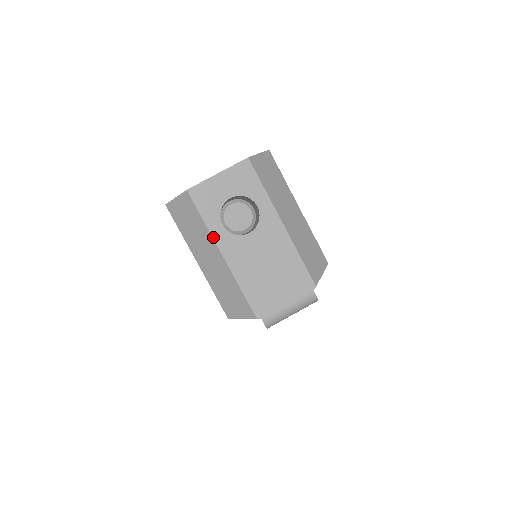
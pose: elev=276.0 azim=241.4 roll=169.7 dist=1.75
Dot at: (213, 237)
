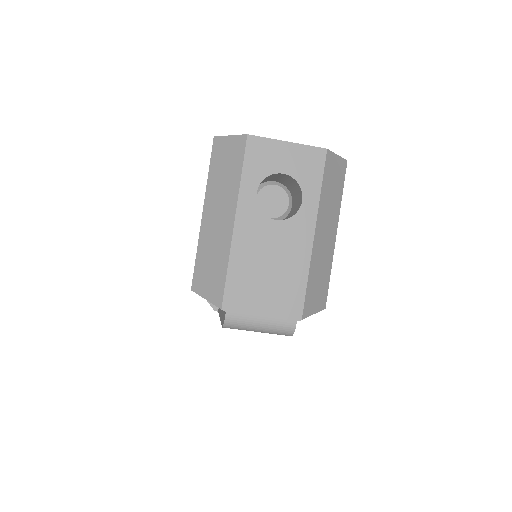
Dot at: (239, 197)
